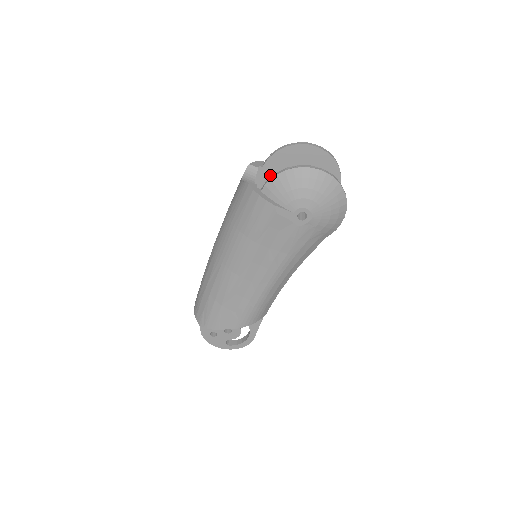
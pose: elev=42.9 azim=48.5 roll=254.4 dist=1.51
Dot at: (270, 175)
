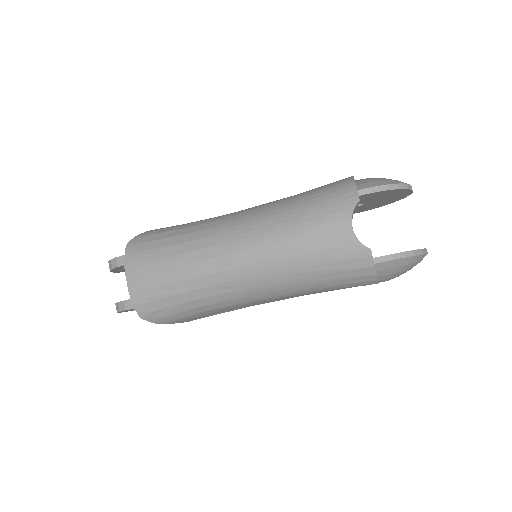
Dot at: occluded
